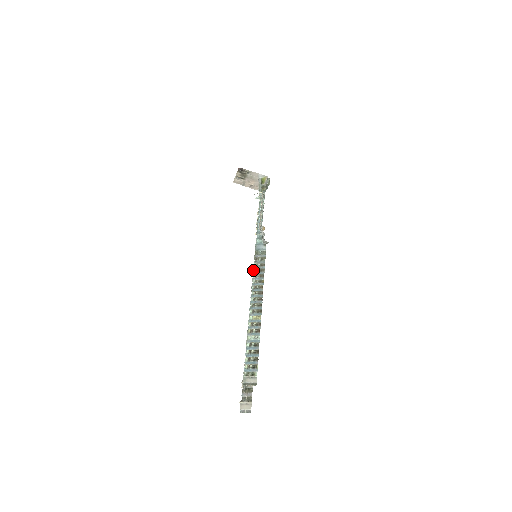
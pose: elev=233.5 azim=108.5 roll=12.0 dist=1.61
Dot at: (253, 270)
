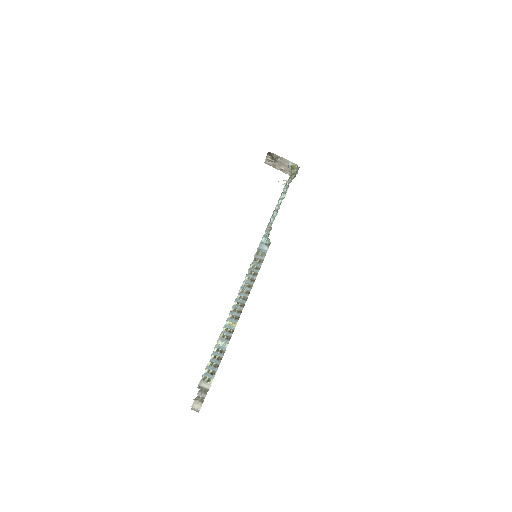
Dot at: occluded
